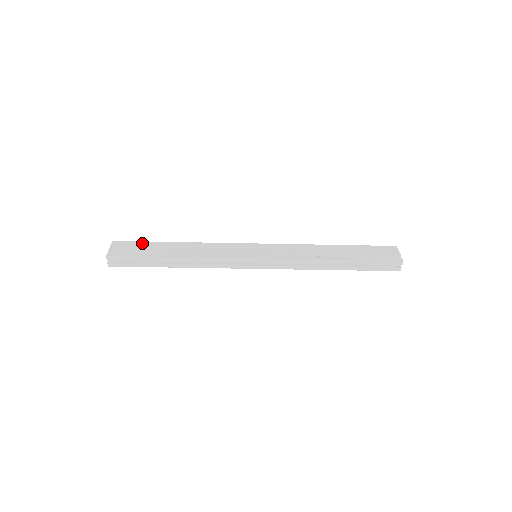
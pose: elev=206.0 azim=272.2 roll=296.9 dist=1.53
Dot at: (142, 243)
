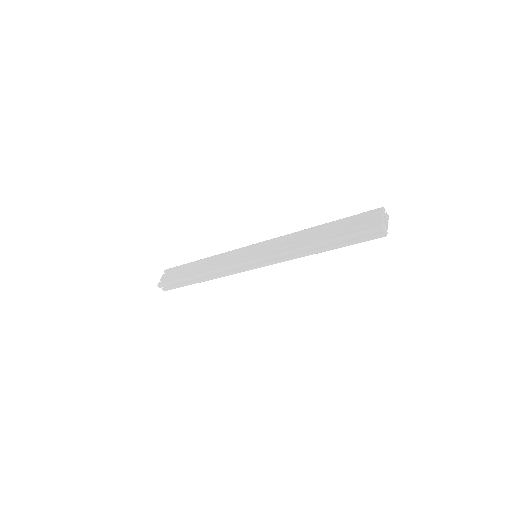
Dot at: (180, 267)
